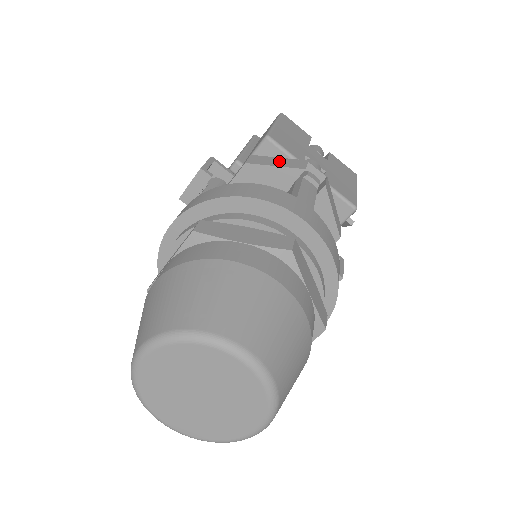
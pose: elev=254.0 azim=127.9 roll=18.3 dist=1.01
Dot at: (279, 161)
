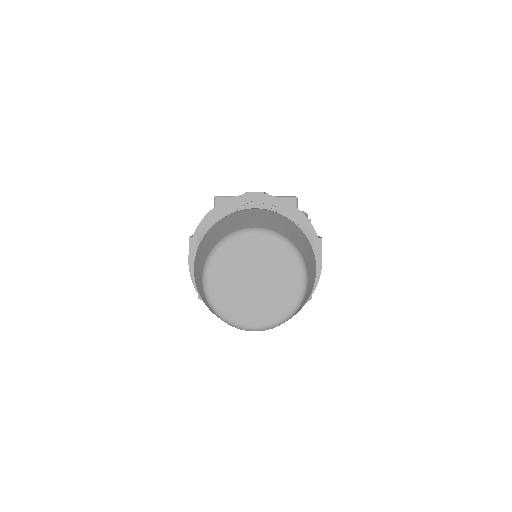
Dot at: occluded
